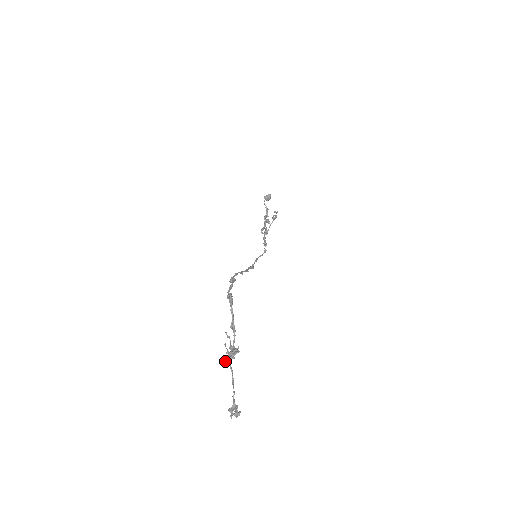
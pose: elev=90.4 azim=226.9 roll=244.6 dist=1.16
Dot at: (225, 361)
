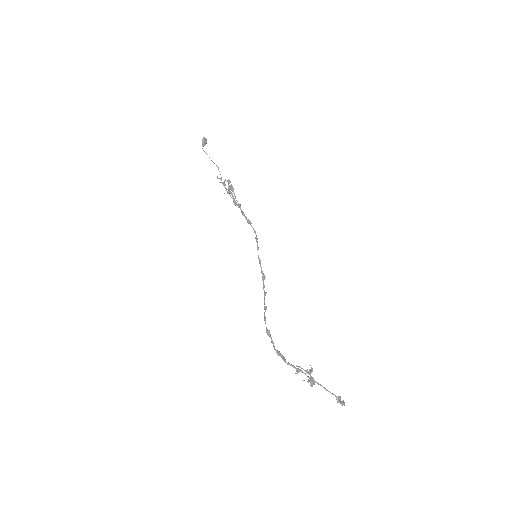
Dot at: (312, 385)
